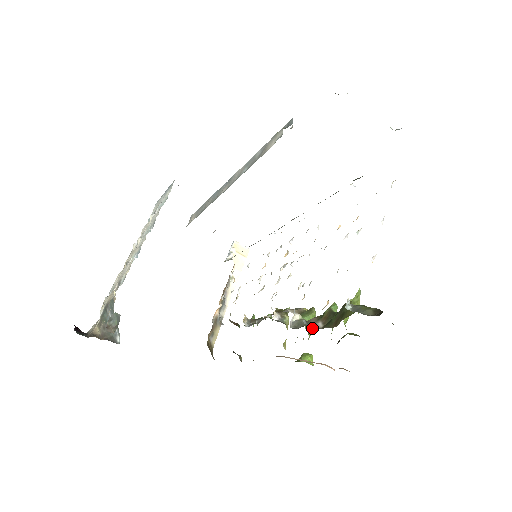
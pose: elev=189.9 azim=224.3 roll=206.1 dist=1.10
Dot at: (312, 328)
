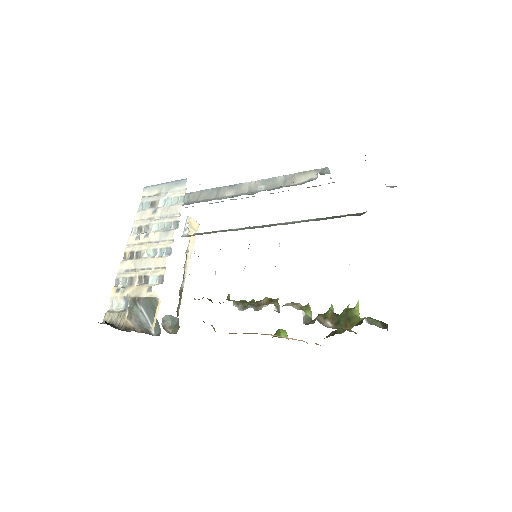
Dot at: occluded
